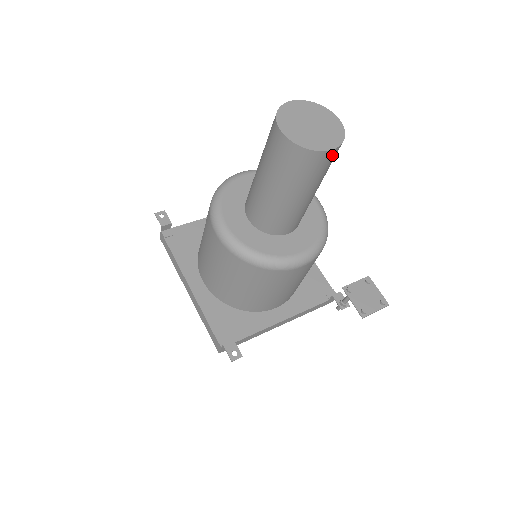
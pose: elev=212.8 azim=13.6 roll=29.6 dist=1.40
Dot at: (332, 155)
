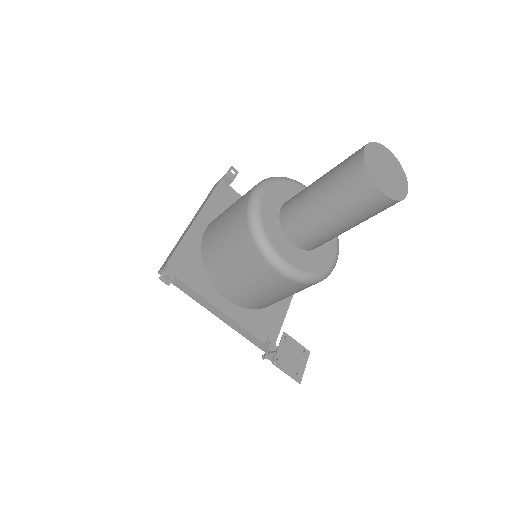
Dot at: (379, 199)
